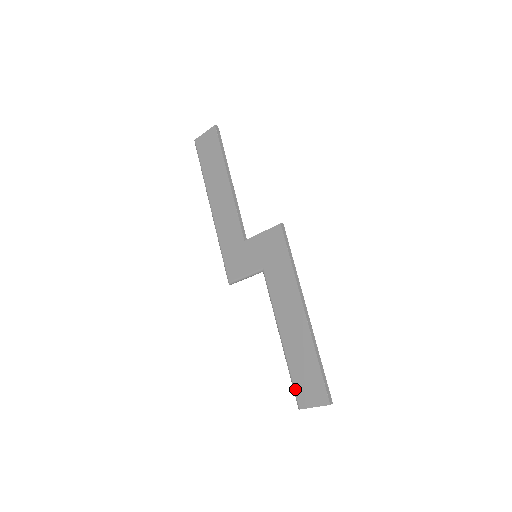
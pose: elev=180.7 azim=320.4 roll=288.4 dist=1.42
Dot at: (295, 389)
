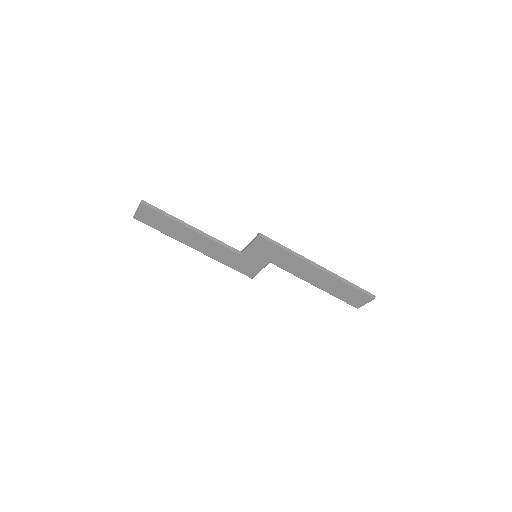
Dot at: (347, 303)
